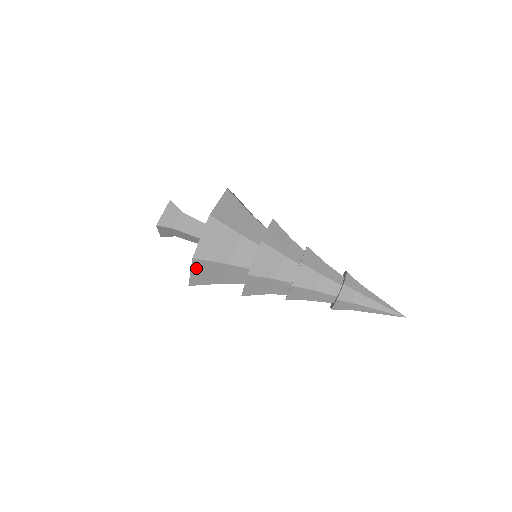
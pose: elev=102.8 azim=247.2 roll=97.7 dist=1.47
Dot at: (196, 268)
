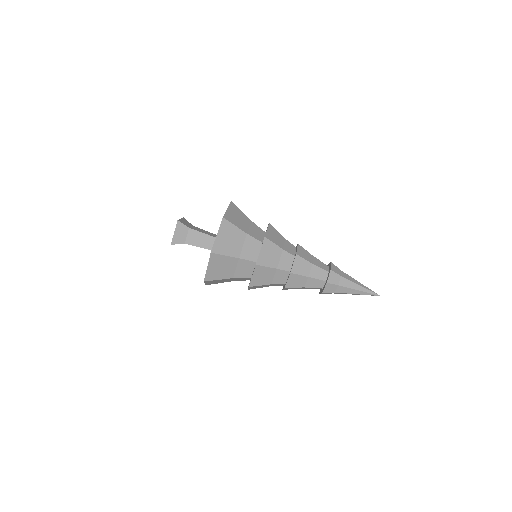
Dot at: (208, 282)
